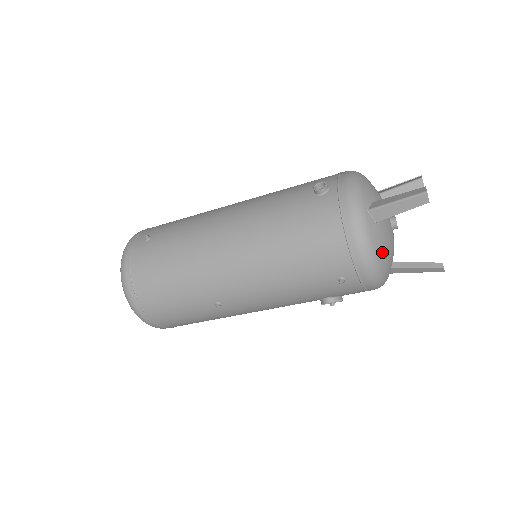
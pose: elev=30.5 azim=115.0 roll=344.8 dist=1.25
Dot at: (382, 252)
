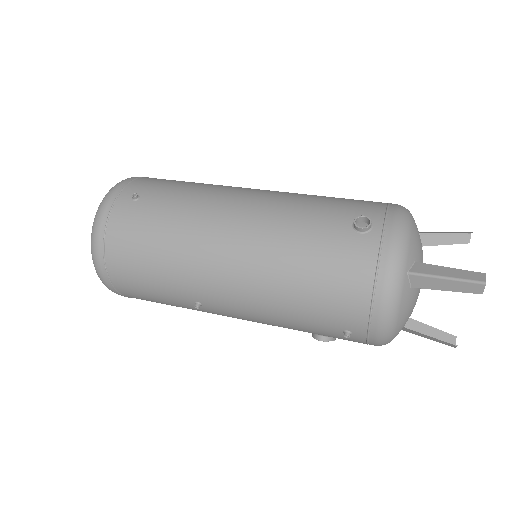
Dot at: (403, 319)
